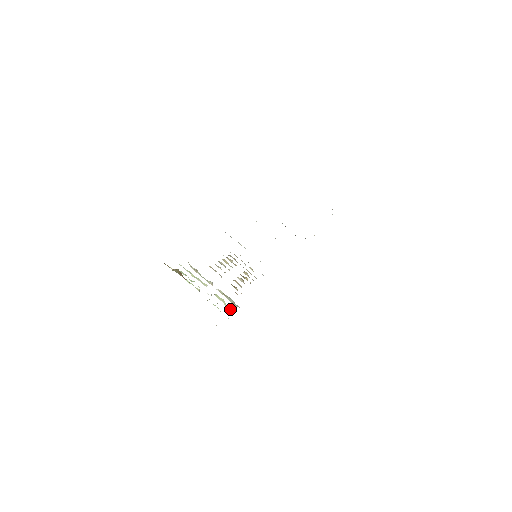
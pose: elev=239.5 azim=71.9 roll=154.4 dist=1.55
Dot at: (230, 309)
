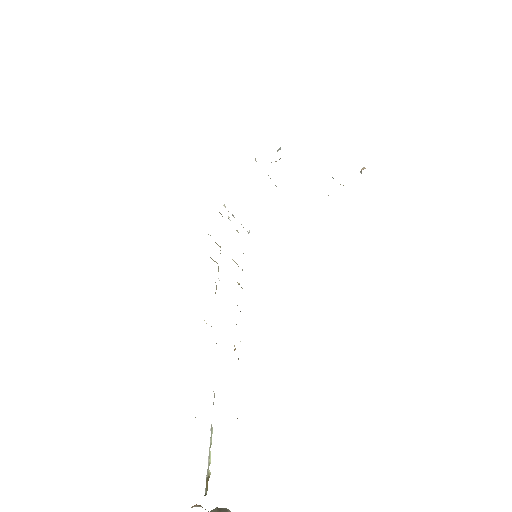
Dot at: occluded
